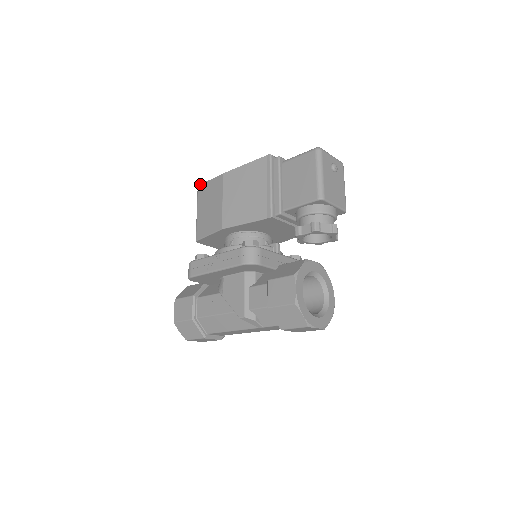
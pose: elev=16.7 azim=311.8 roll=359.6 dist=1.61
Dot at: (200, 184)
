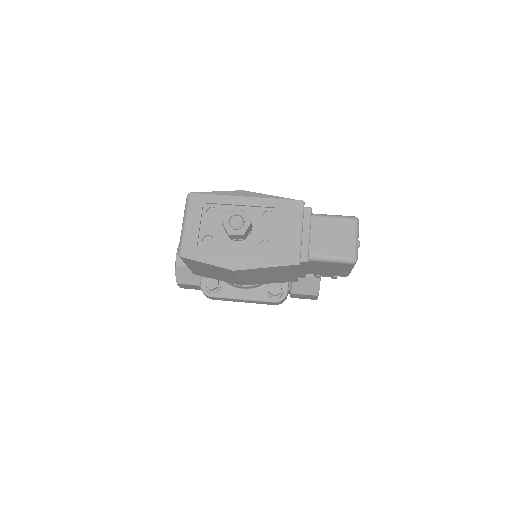
Dot at: occluded
